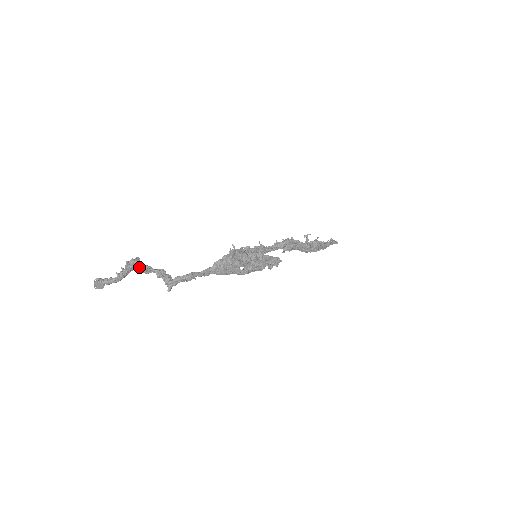
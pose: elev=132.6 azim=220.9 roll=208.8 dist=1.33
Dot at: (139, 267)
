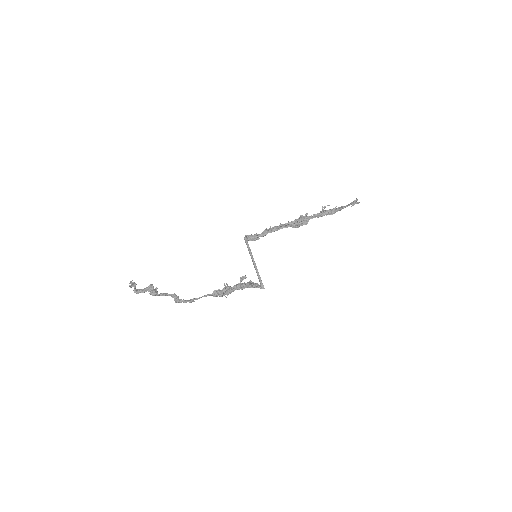
Dot at: occluded
